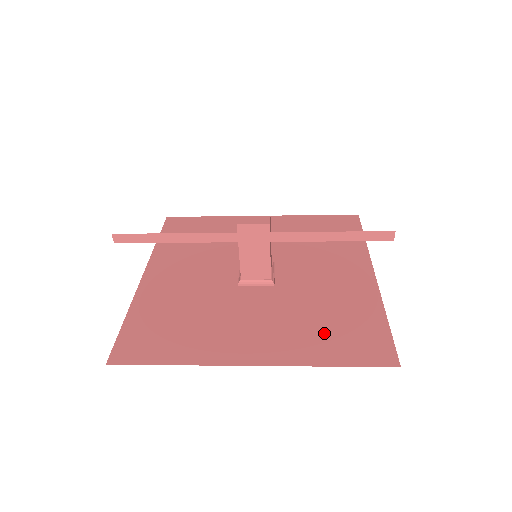
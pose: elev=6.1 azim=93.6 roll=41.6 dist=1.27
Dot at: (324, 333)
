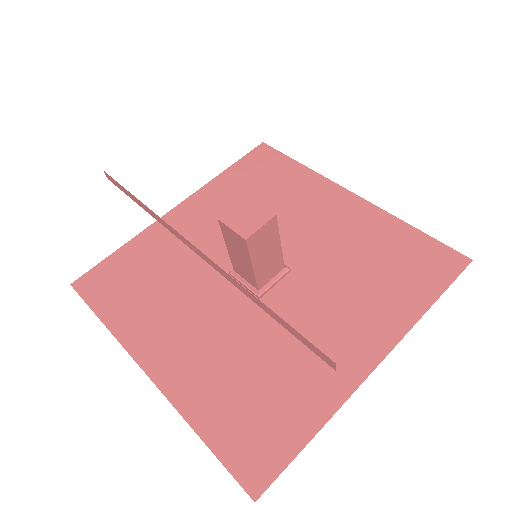
Dot at: (236, 394)
